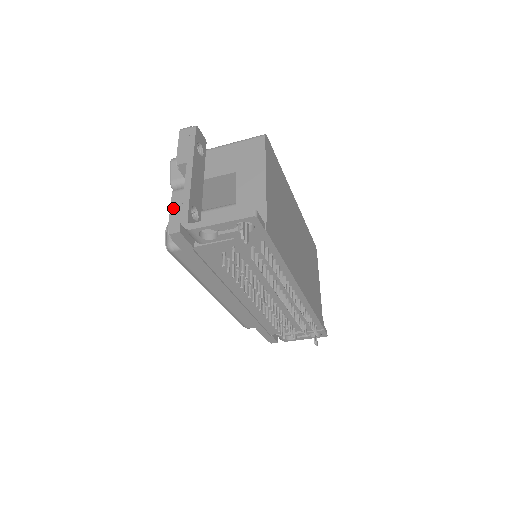
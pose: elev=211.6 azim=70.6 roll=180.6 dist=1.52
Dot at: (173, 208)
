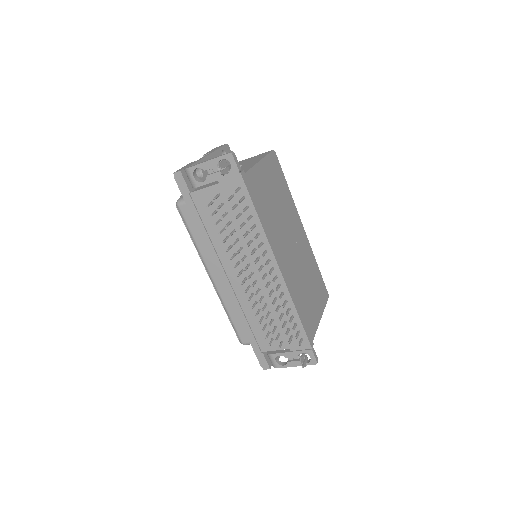
Dot at: (185, 166)
